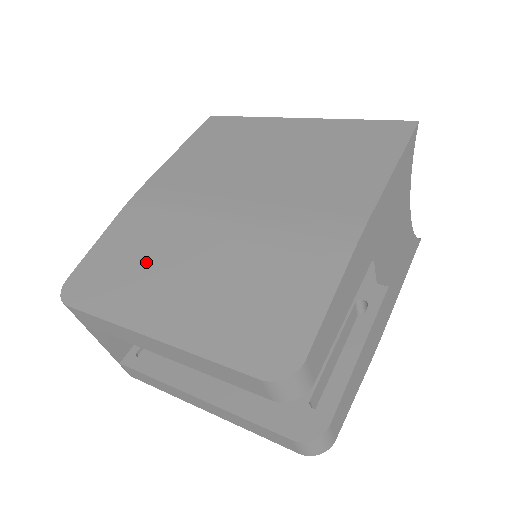
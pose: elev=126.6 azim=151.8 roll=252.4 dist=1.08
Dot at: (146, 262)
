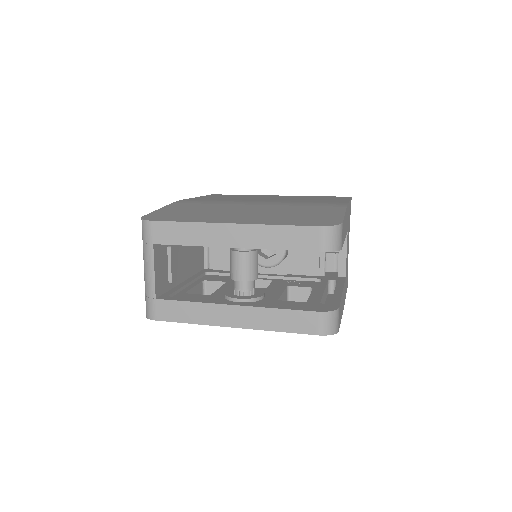
Dot at: (209, 211)
